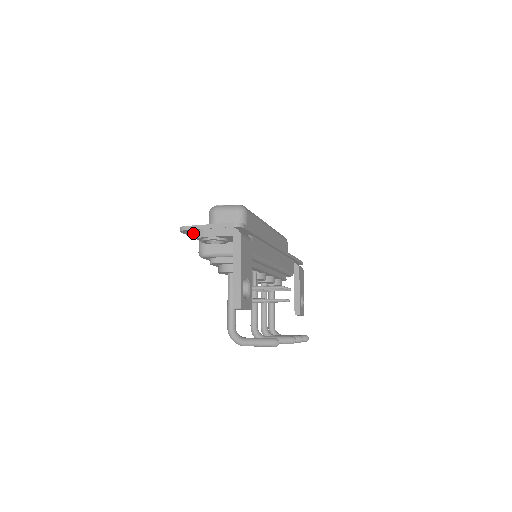
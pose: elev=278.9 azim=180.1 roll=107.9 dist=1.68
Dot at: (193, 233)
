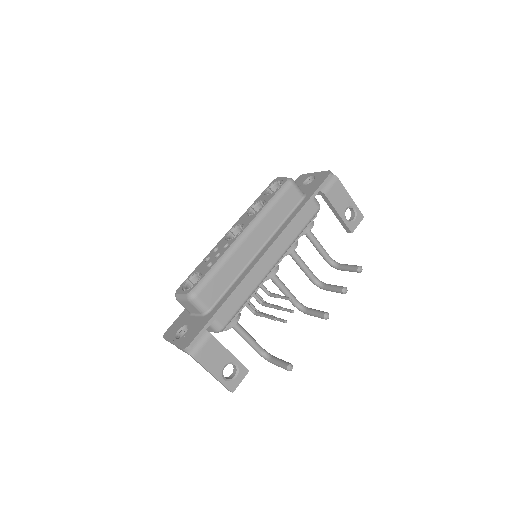
Dot at: occluded
